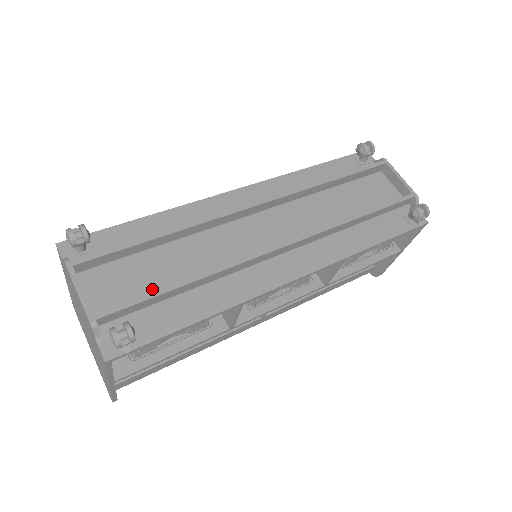
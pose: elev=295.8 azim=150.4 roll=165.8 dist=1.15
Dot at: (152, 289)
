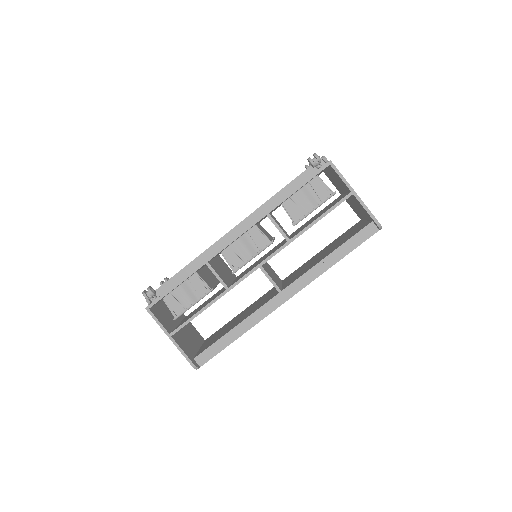
Dot at: occluded
